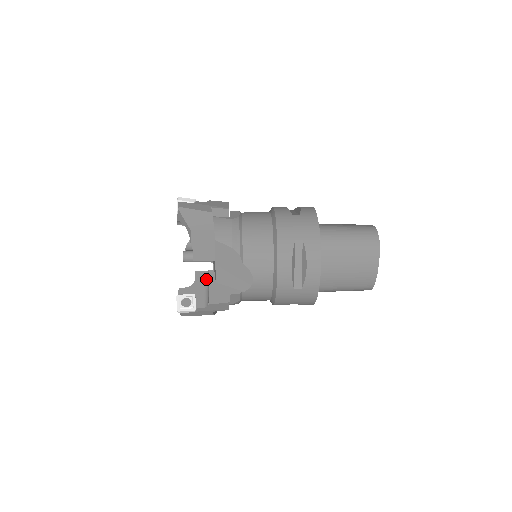
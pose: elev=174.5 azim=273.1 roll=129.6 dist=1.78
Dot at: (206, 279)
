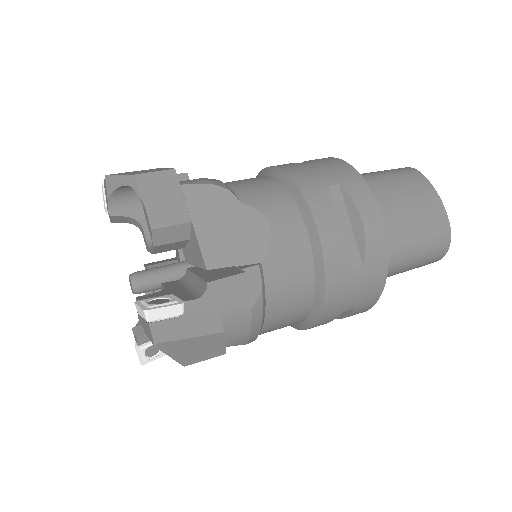
Dot at: occluded
